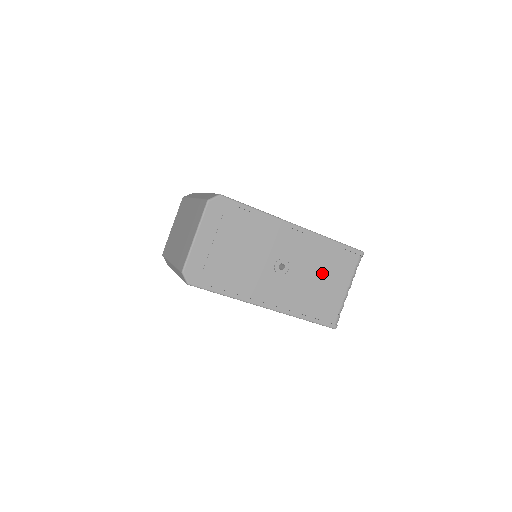
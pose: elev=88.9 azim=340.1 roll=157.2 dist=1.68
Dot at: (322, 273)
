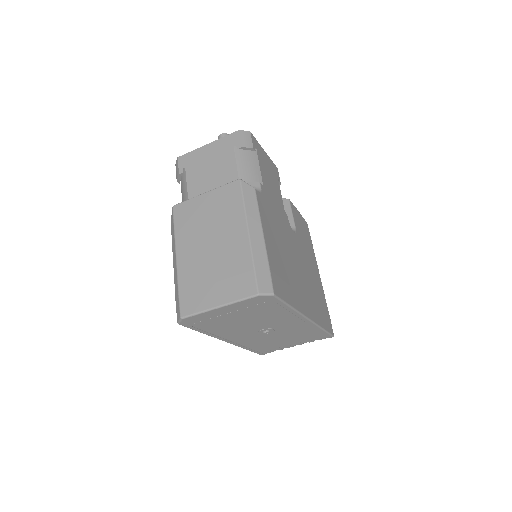
Dot at: (291, 338)
